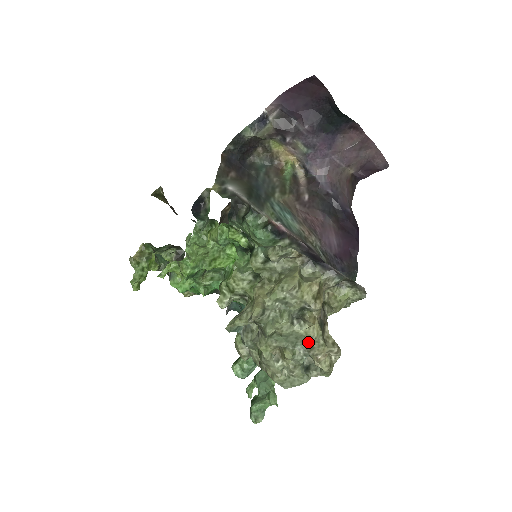
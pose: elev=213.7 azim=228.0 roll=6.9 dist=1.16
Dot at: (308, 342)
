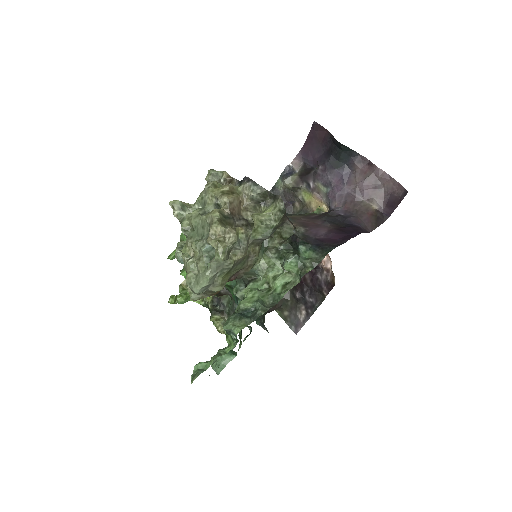
Dot at: (209, 228)
